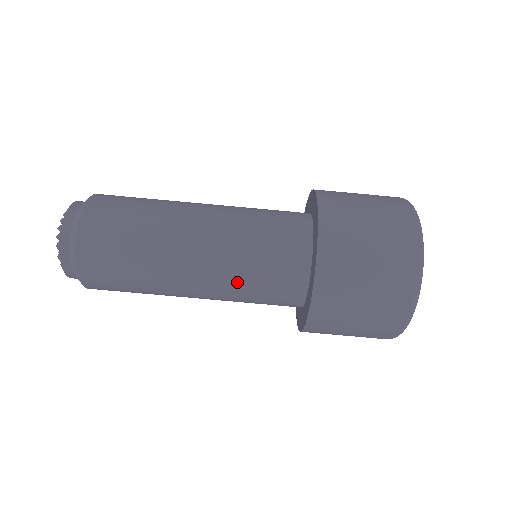
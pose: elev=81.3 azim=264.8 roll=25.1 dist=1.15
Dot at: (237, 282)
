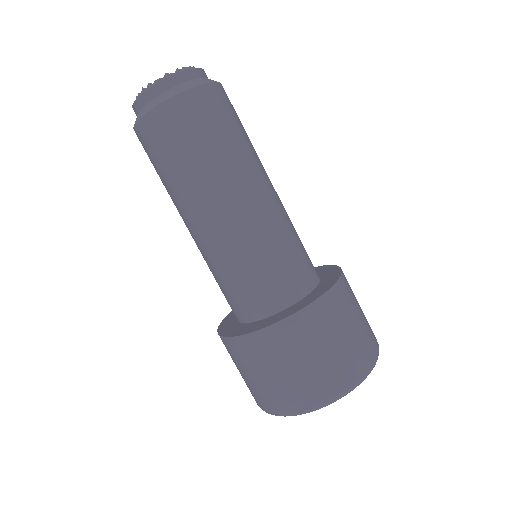
Dot at: (259, 244)
